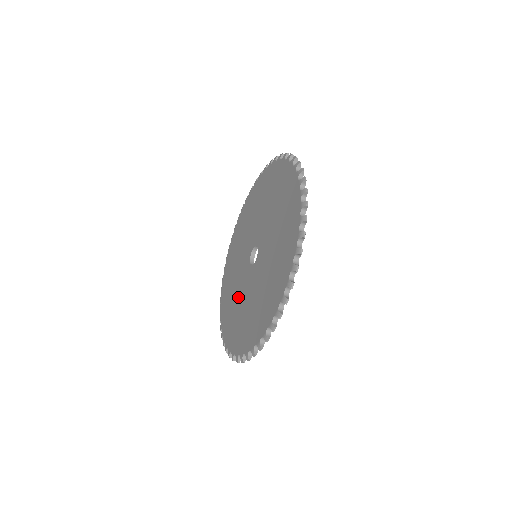
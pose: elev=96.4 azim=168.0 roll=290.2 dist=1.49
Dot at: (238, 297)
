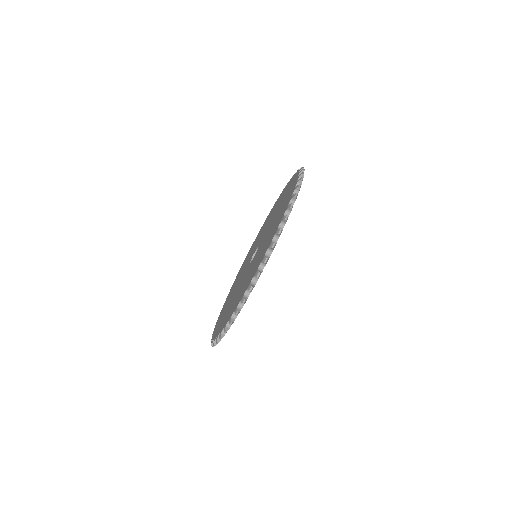
Dot at: (234, 295)
